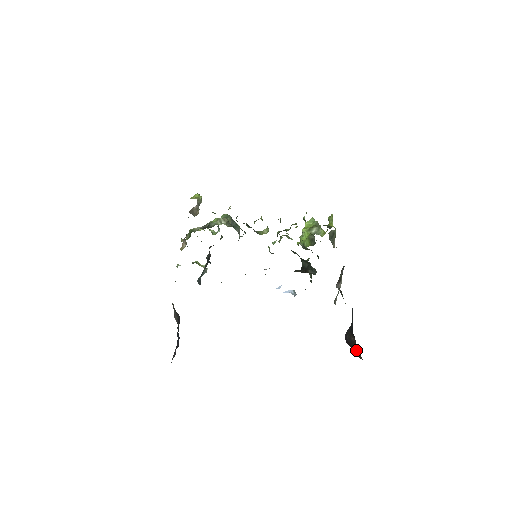
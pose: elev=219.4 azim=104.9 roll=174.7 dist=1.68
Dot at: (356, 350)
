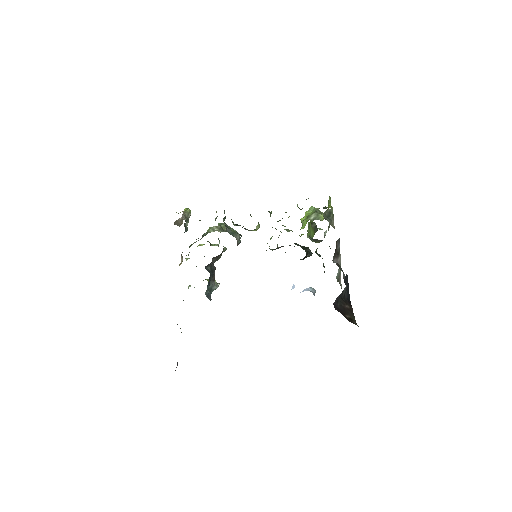
Dot at: (349, 316)
